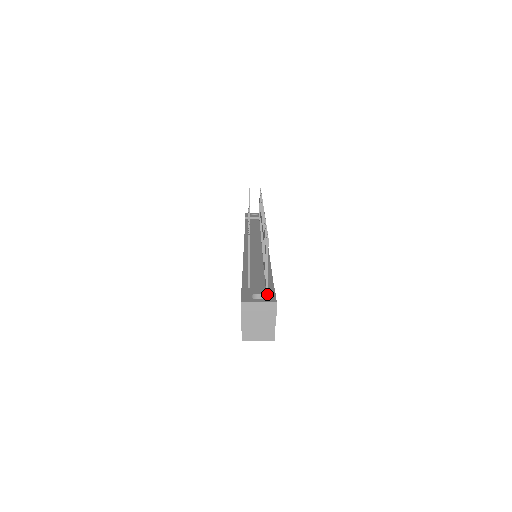
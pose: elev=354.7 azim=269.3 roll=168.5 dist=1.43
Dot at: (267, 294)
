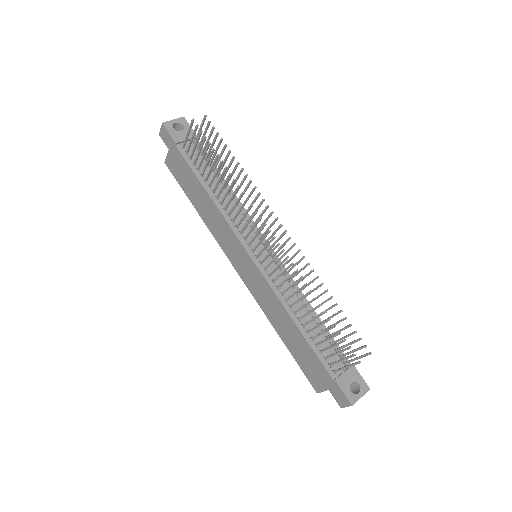
Dot at: (357, 380)
